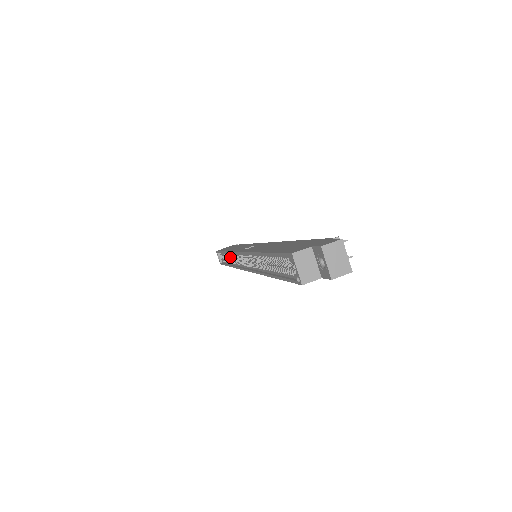
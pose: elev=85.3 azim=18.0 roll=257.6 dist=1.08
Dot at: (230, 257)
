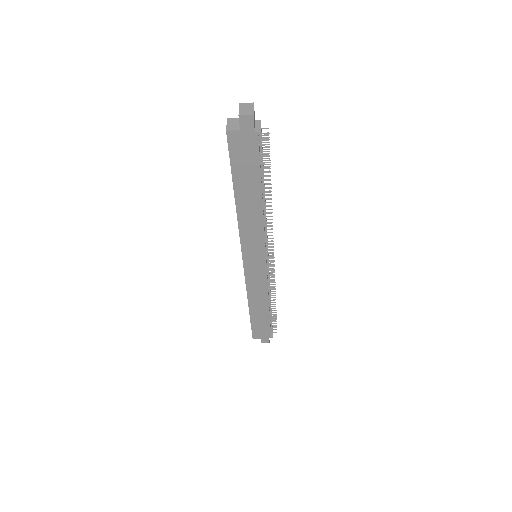
Dot at: occluded
